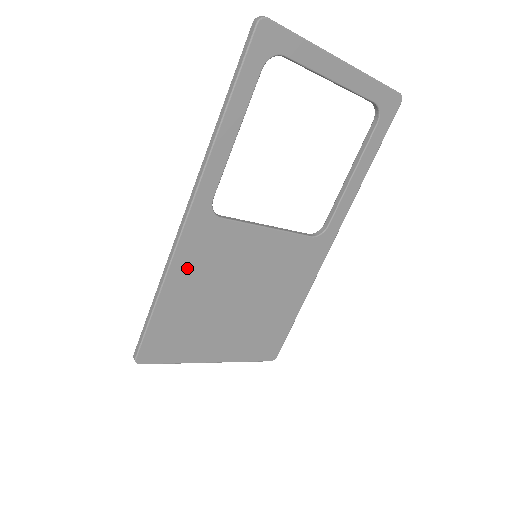
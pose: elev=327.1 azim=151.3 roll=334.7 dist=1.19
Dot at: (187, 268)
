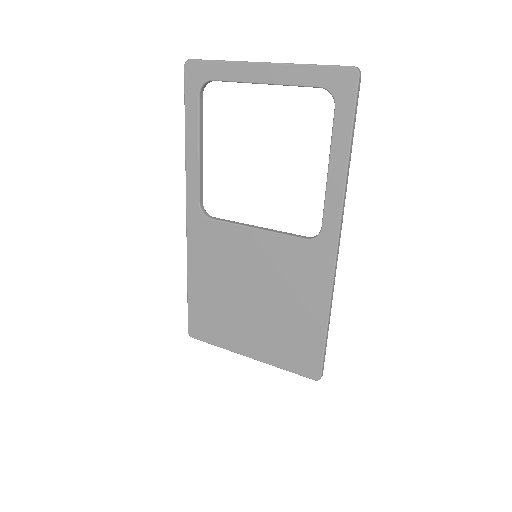
Dot at: (200, 260)
